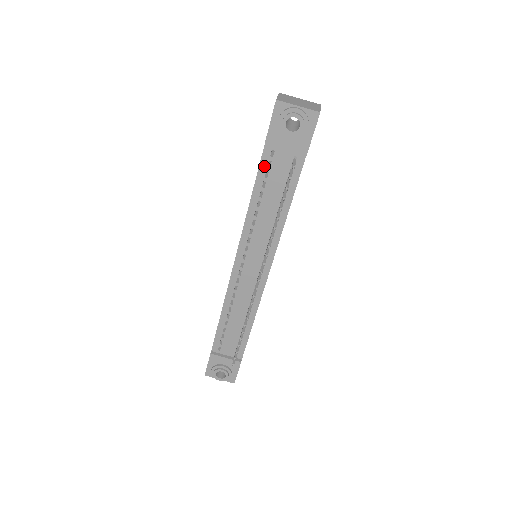
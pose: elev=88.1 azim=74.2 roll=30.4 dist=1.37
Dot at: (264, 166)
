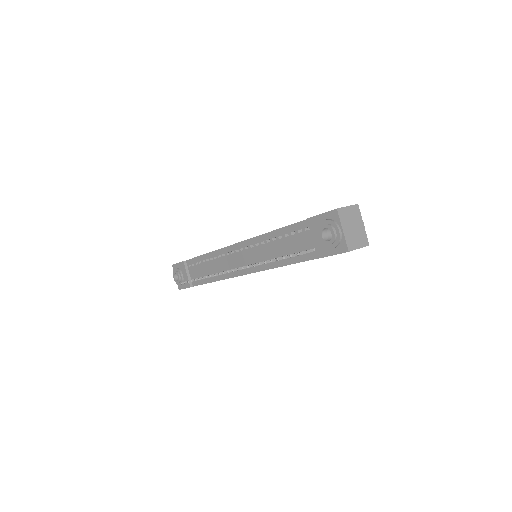
Dot at: (297, 227)
